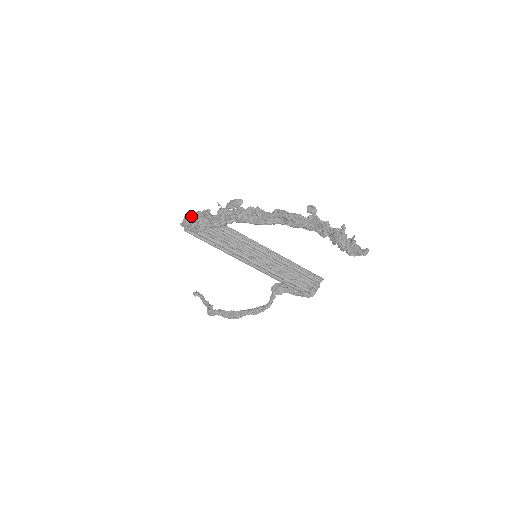
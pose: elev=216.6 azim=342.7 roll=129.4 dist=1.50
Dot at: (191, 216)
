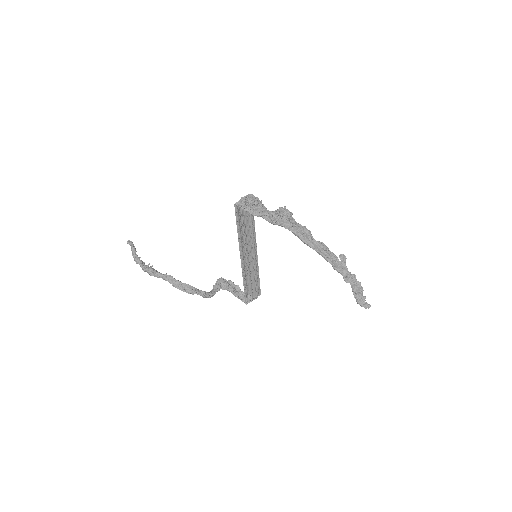
Dot at: (254, 198)
